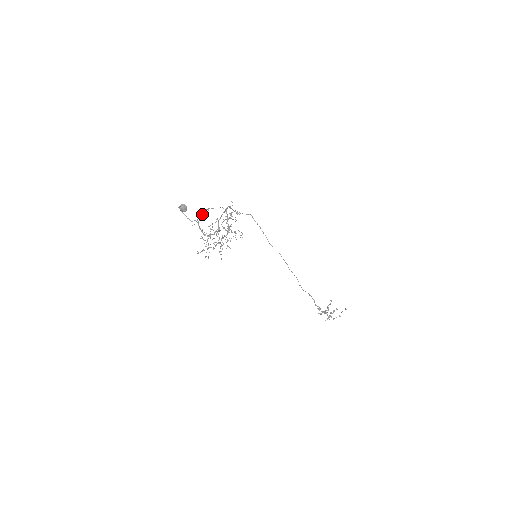
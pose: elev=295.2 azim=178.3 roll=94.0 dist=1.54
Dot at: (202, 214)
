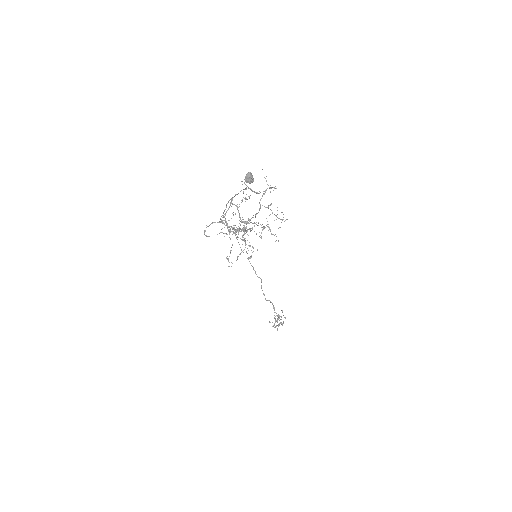
Dot at: (251, 190)
